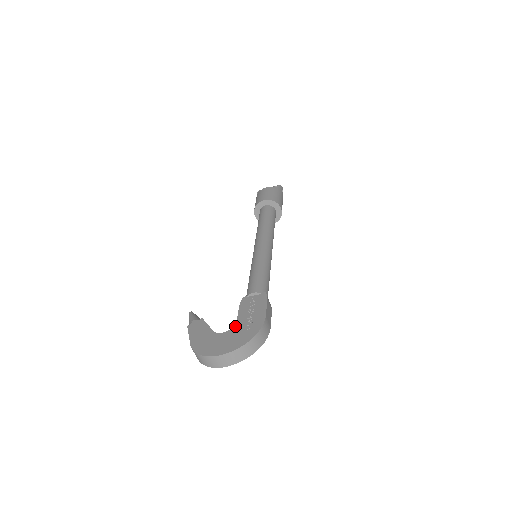
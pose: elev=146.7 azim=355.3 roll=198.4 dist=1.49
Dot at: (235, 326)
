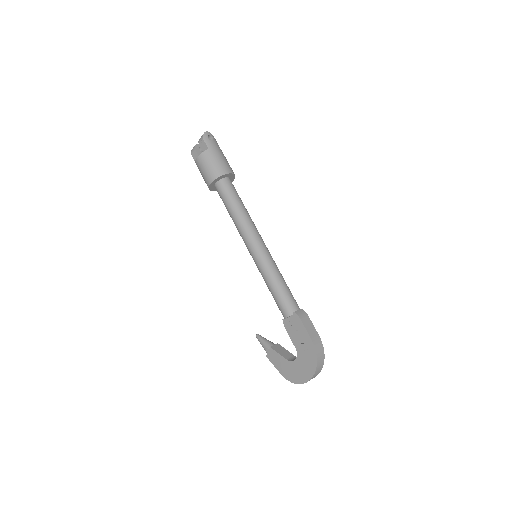
Dot at: (298, 353)
